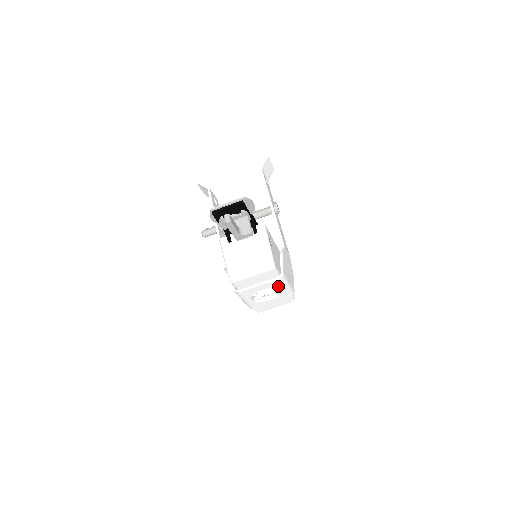
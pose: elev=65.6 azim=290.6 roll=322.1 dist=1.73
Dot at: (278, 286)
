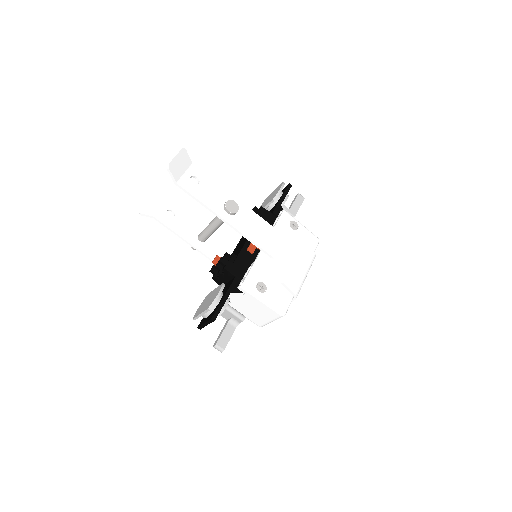
Dot at: occluded
